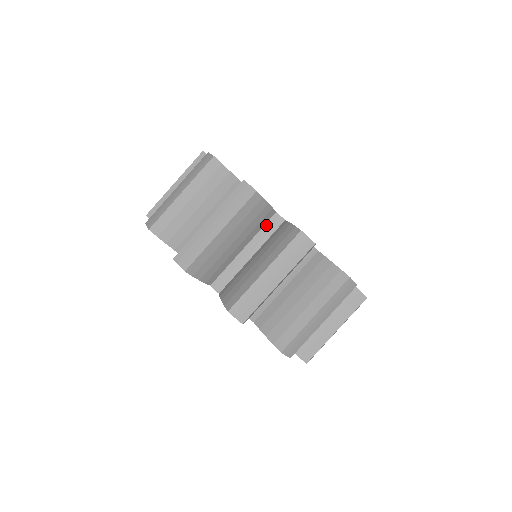
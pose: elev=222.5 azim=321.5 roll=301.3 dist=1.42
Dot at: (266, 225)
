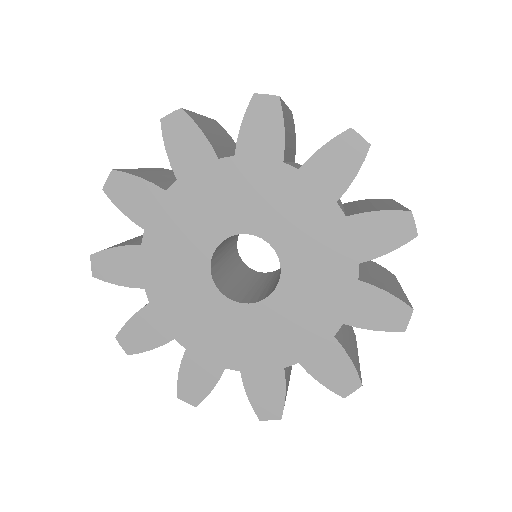
Dot at: occluded
